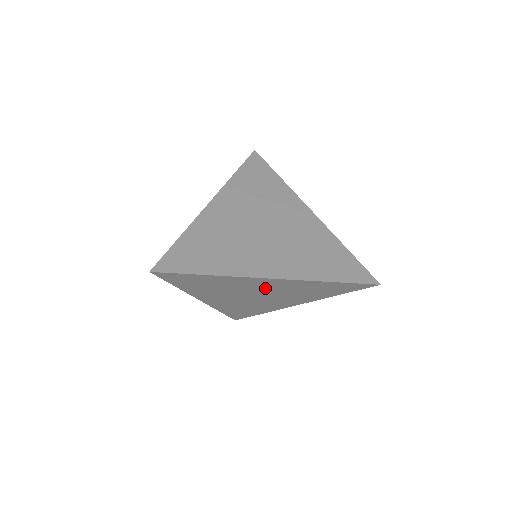
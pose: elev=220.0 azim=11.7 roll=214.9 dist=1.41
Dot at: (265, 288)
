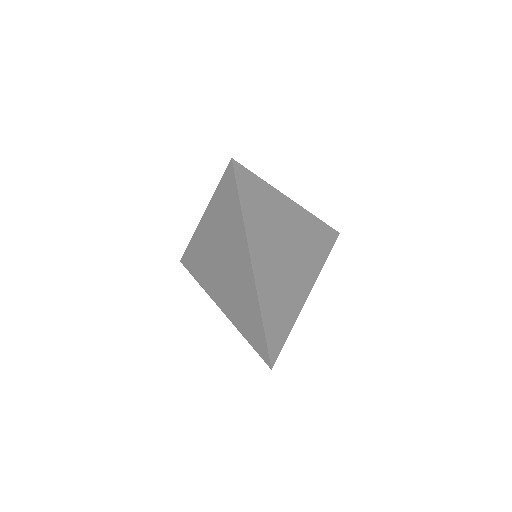
Dot at: occluded
